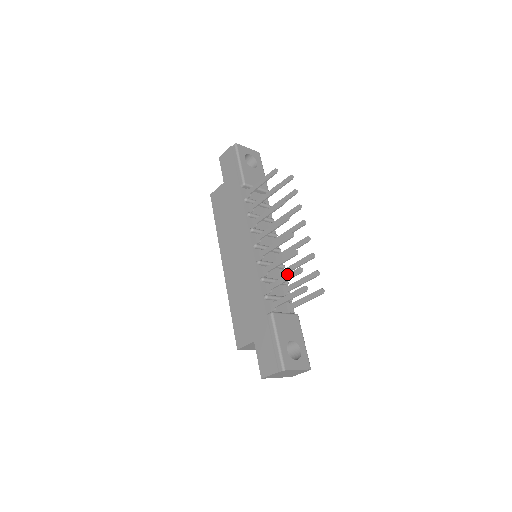
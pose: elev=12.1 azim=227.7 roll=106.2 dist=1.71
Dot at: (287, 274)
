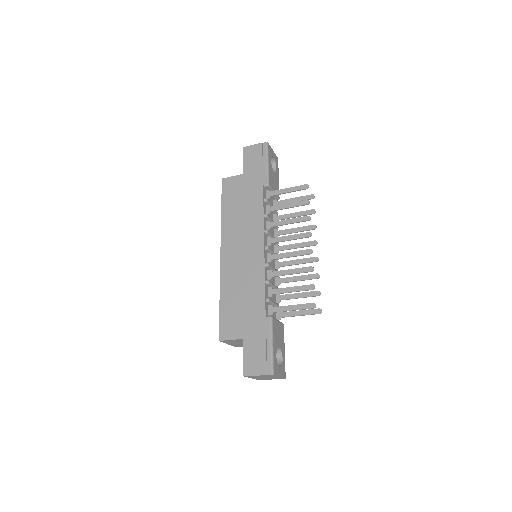
Dot at: (296, 286)
